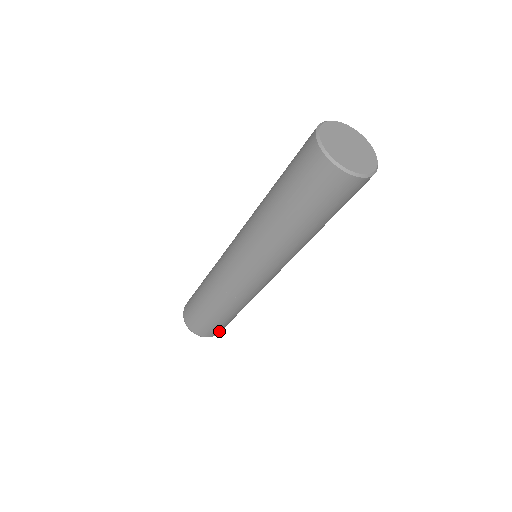
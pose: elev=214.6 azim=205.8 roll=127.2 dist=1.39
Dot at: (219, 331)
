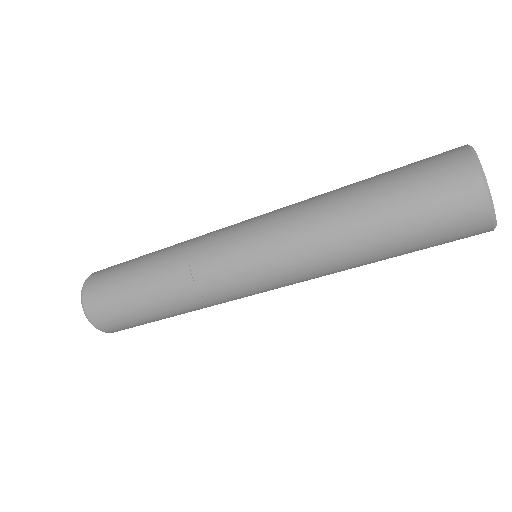
Dot at: (104, 320)
